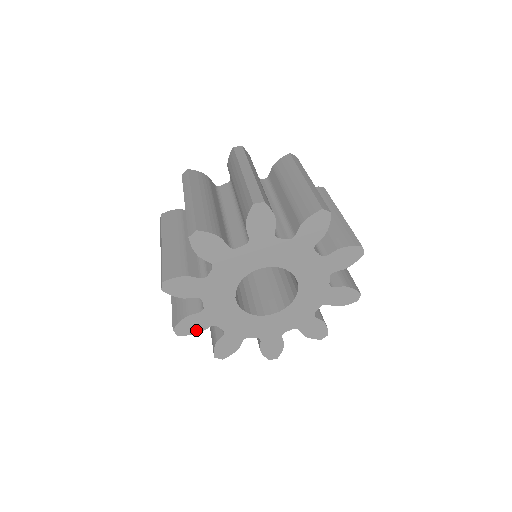
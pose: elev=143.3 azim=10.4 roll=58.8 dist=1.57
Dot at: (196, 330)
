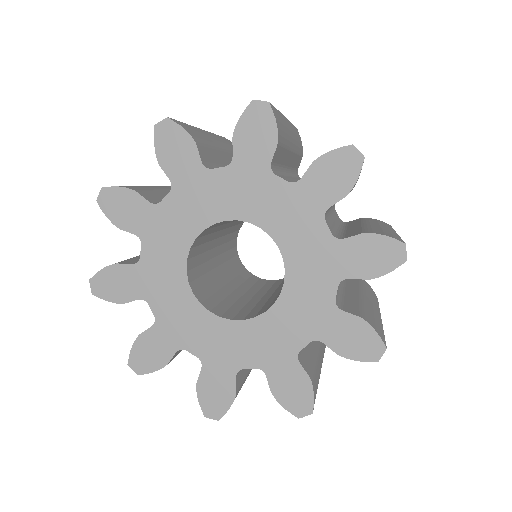
Dot at: (118, 296)
